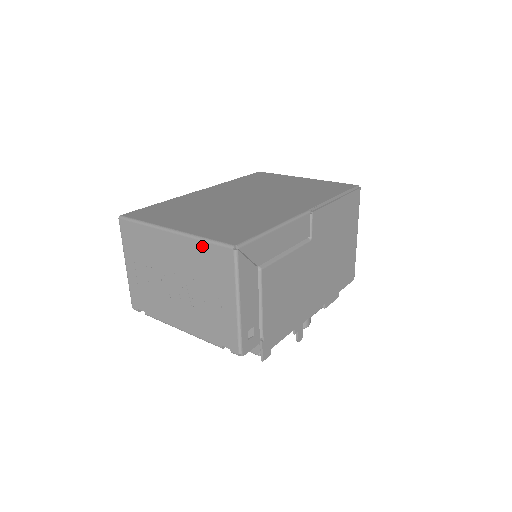
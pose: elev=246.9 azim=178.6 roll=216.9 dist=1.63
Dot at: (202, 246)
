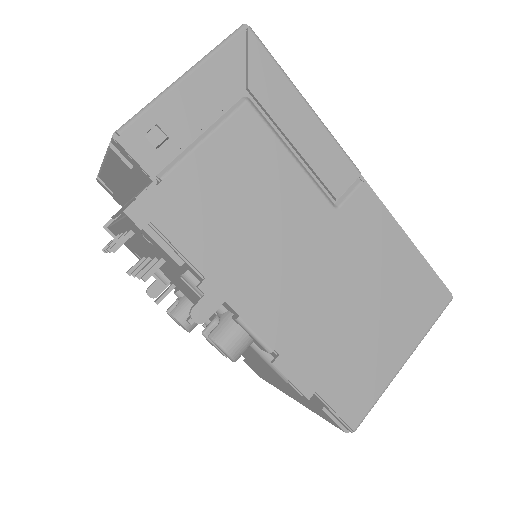
Dot at: occluded
